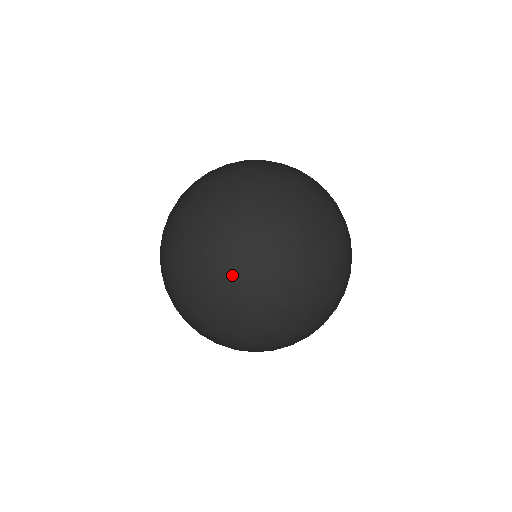
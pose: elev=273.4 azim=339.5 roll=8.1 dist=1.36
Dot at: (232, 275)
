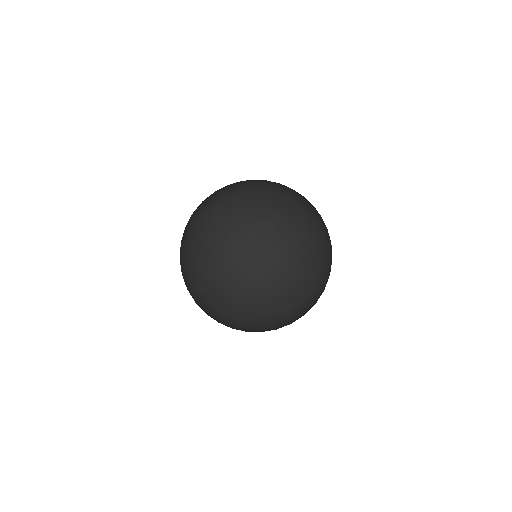
Dot at: (245, 291)
